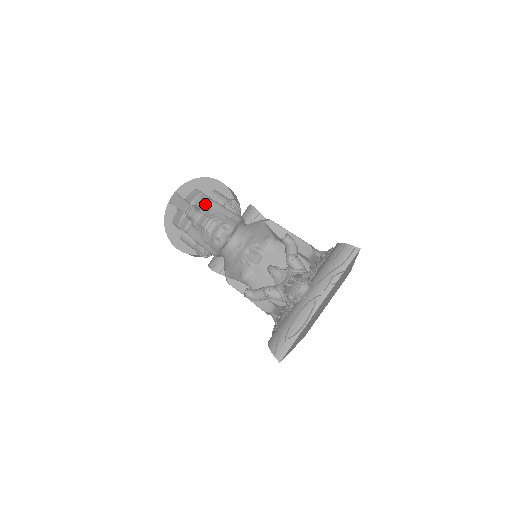
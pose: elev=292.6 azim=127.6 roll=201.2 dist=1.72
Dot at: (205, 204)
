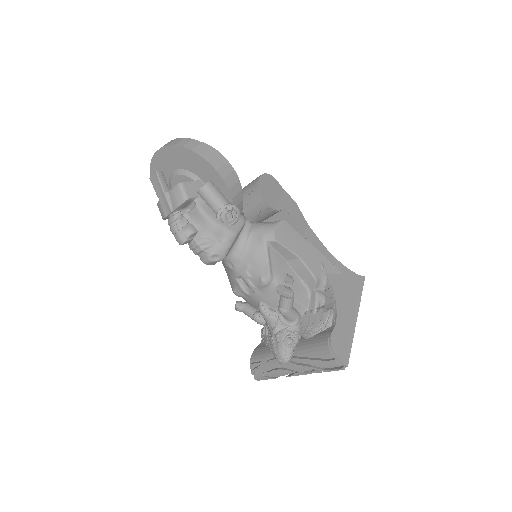
Dot at: (192, 211)
